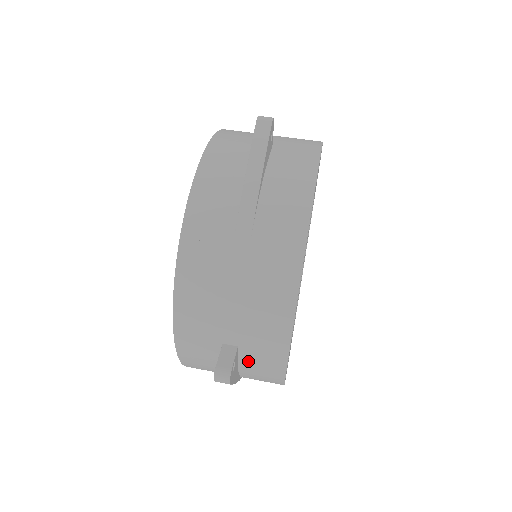
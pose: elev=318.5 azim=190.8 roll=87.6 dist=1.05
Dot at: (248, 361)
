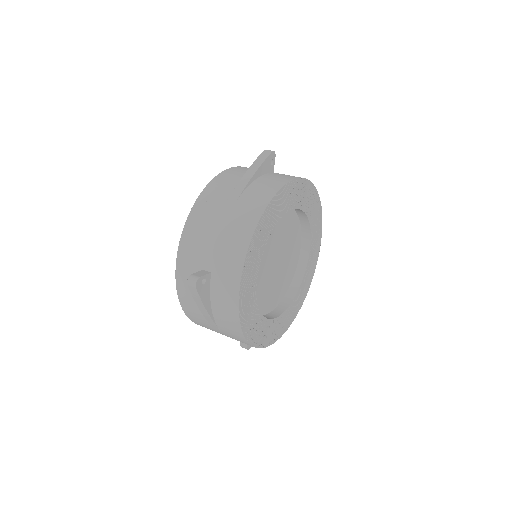
Dot at: (216, 288)
